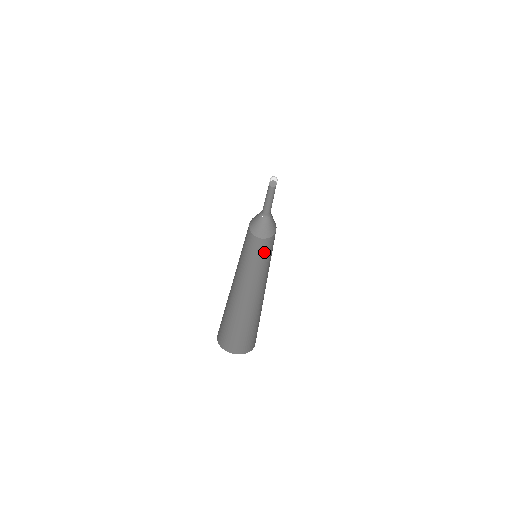
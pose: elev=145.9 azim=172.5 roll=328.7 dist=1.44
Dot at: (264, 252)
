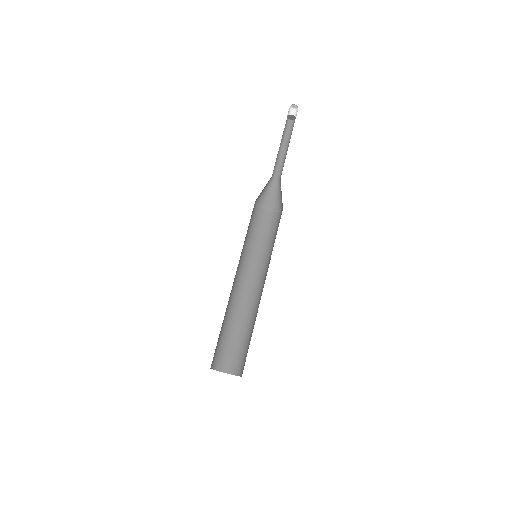
Dot at: (270, 236)
